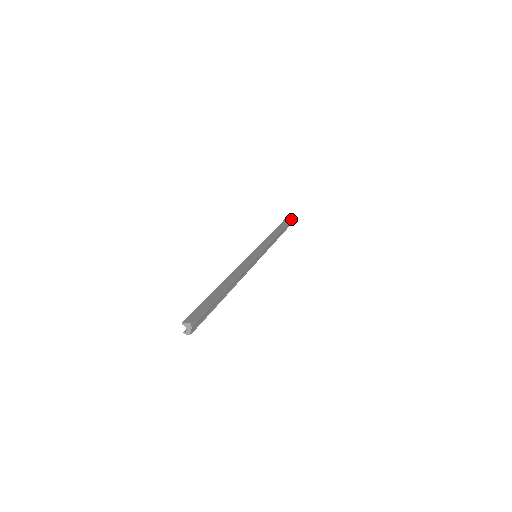
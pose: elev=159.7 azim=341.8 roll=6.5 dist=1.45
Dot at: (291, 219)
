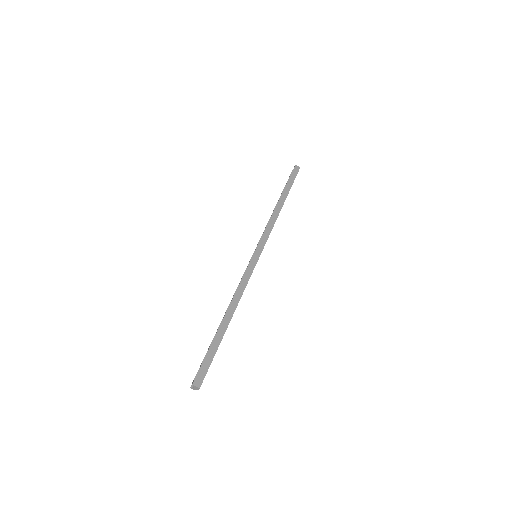
Dot at: (295, 177)
